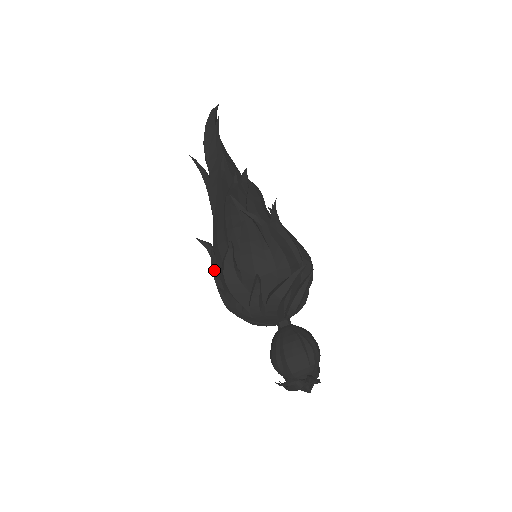
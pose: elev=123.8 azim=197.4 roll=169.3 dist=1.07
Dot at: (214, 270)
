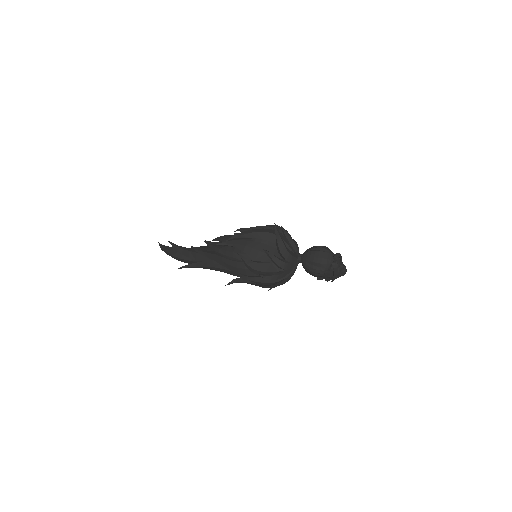
Dot at: (249, 279)
